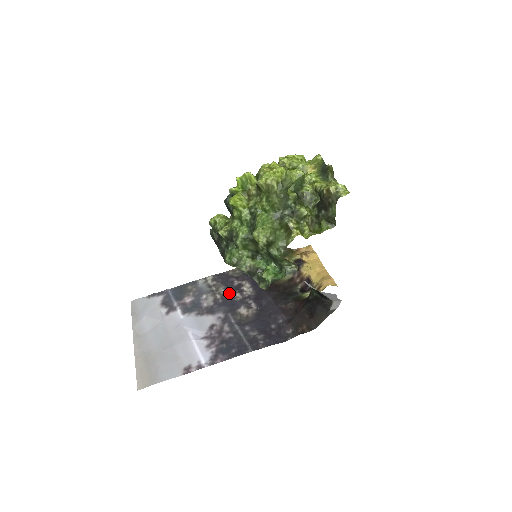
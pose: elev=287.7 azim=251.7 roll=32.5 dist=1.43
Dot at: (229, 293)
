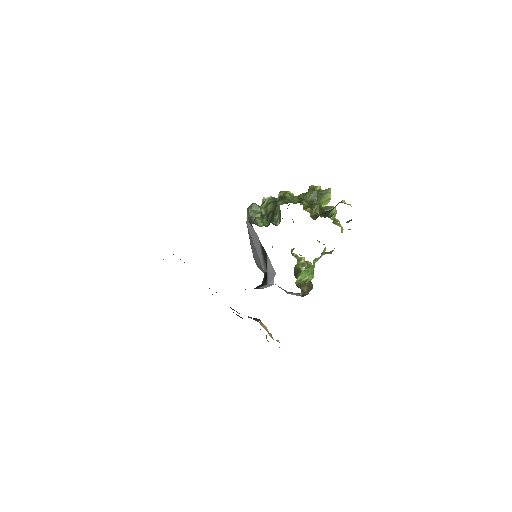
Dot at: occluded
